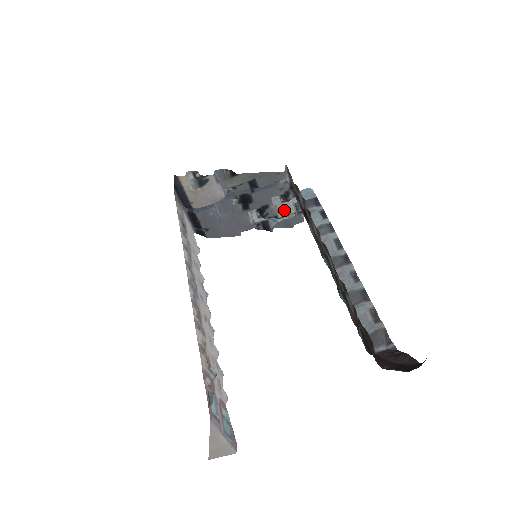
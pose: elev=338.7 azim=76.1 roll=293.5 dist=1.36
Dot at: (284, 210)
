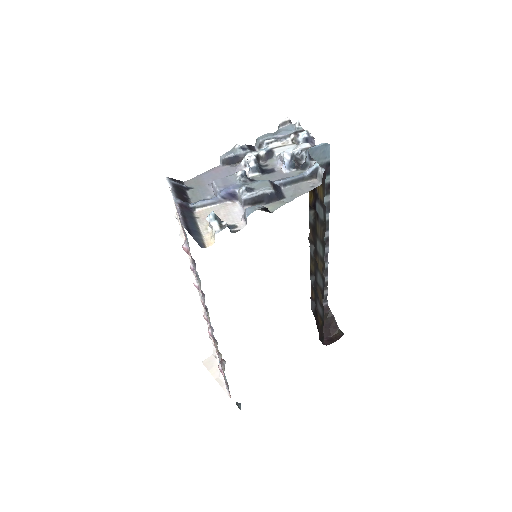
Dot at: (285, 150)
